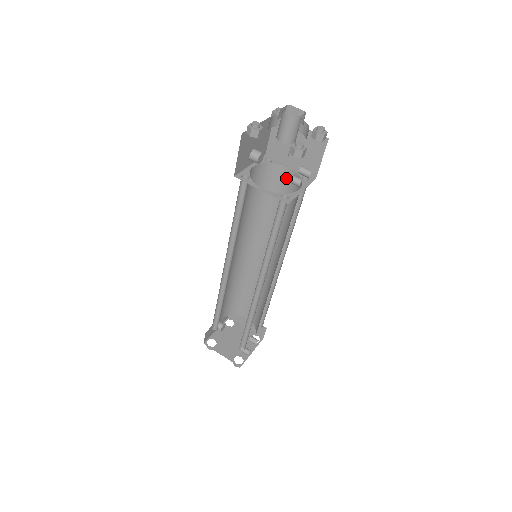
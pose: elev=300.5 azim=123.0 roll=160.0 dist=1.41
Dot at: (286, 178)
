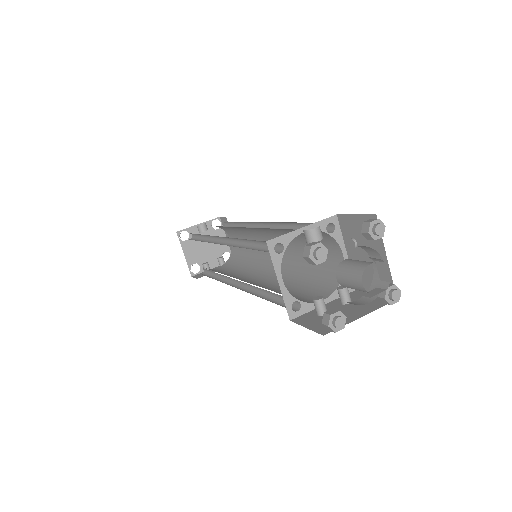
Dot at: (334, 254)
